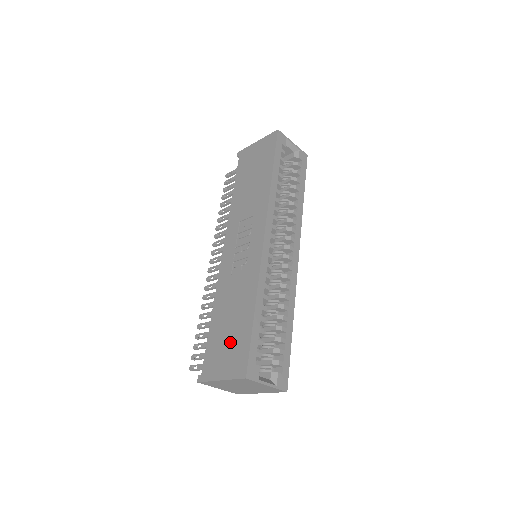
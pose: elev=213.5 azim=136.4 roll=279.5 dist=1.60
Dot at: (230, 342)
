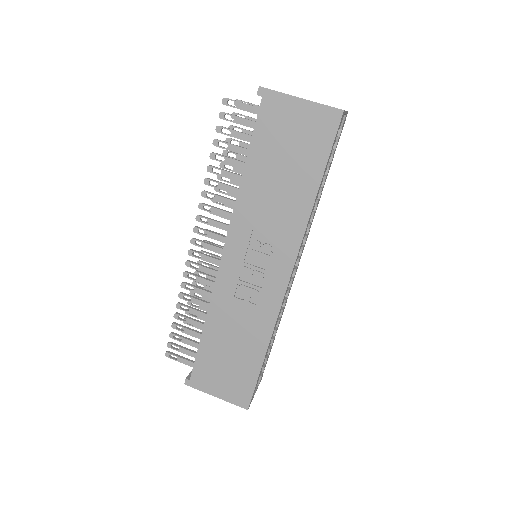
Dot at: (230, 370)
